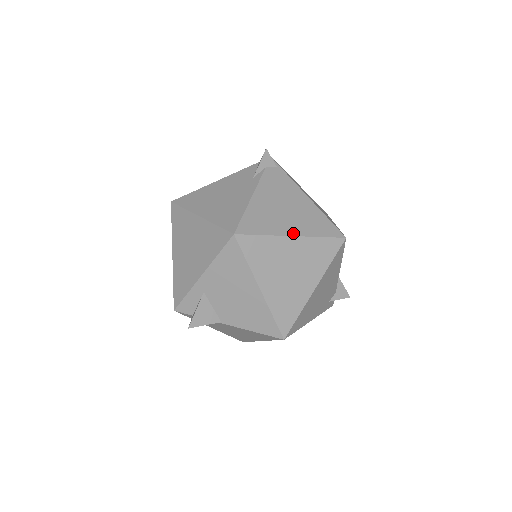
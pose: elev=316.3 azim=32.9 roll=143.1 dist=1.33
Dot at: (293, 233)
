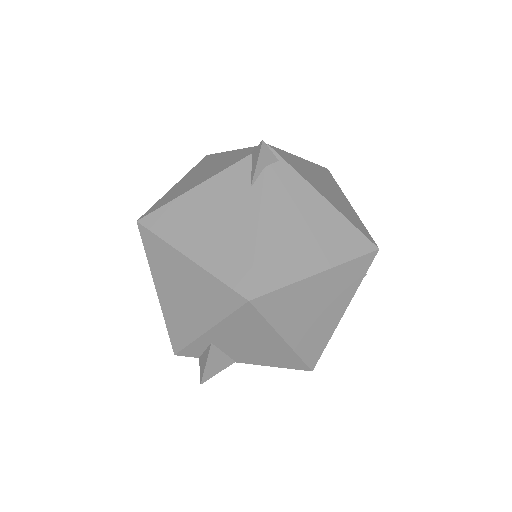
Dot at: (318, 268)
